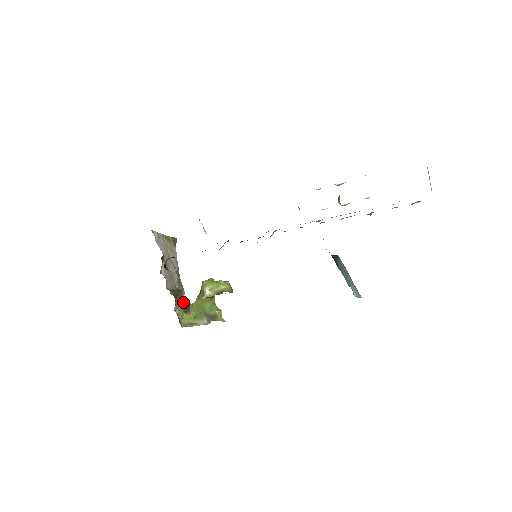
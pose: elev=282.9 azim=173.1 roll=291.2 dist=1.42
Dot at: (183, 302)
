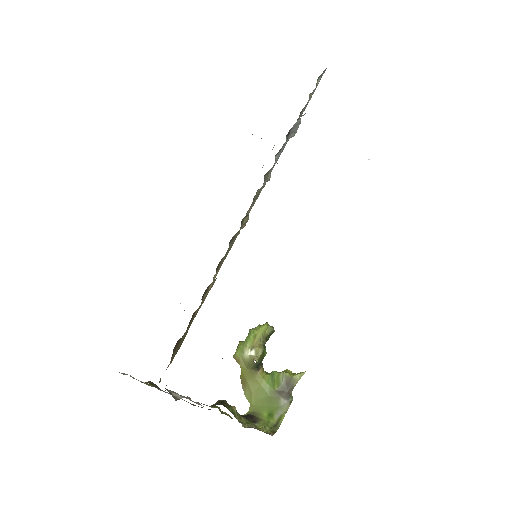
Dot at: (238, 414)
